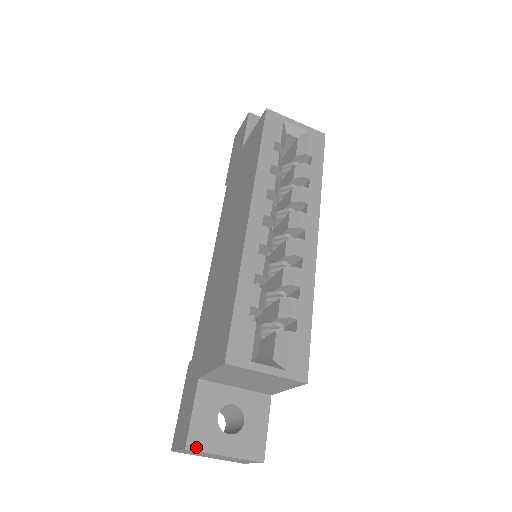
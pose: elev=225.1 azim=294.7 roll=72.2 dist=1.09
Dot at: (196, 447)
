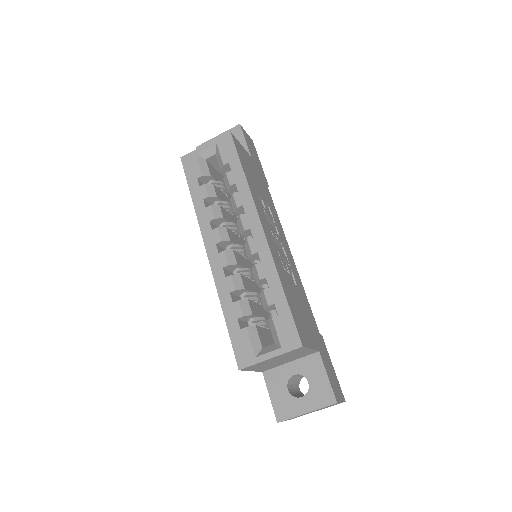
Dot at: (283, 418)
